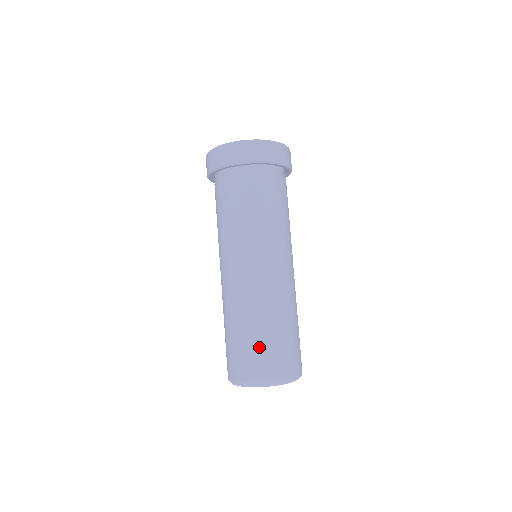
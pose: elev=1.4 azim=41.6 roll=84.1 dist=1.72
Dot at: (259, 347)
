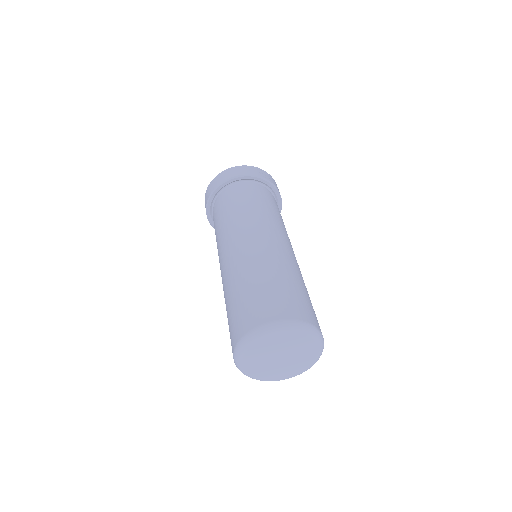
Dot at: (257, 295)
